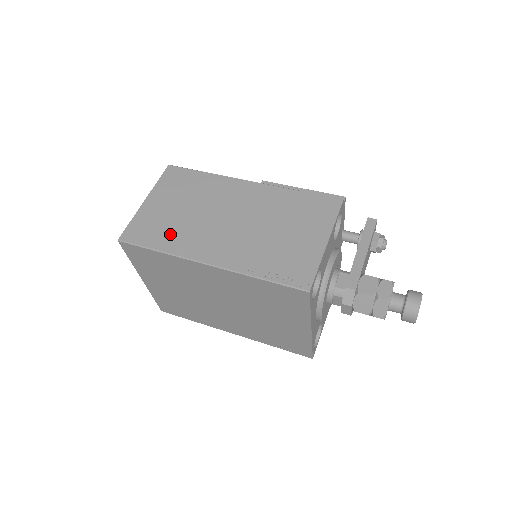
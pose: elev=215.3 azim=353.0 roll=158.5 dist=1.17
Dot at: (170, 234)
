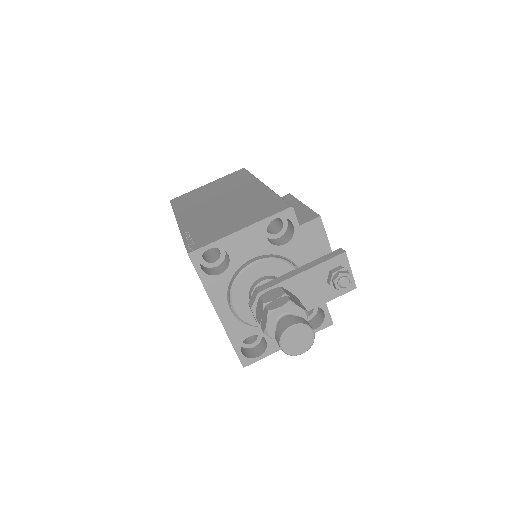
Dot at: (189, 203)
